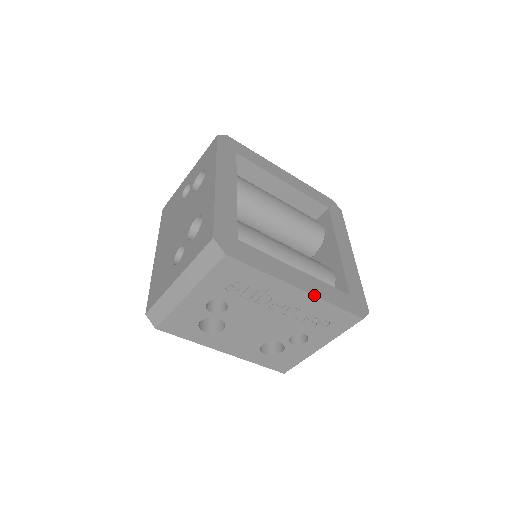
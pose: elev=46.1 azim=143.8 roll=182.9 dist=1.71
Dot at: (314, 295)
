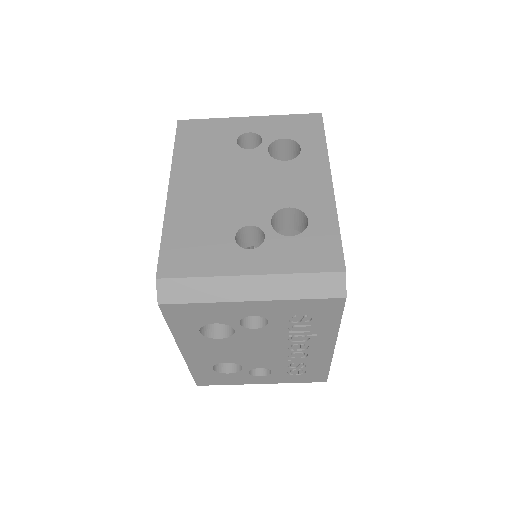
Dot at: occluded
